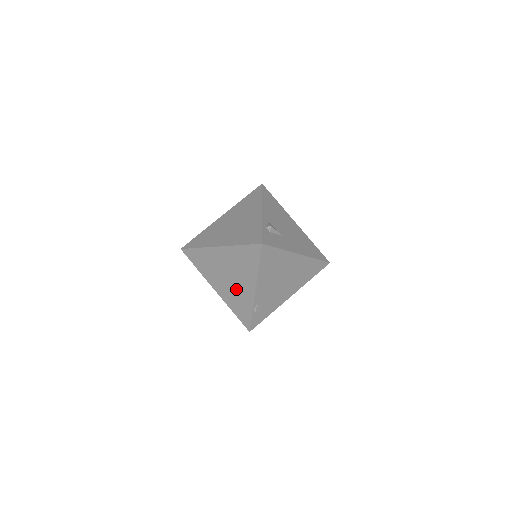
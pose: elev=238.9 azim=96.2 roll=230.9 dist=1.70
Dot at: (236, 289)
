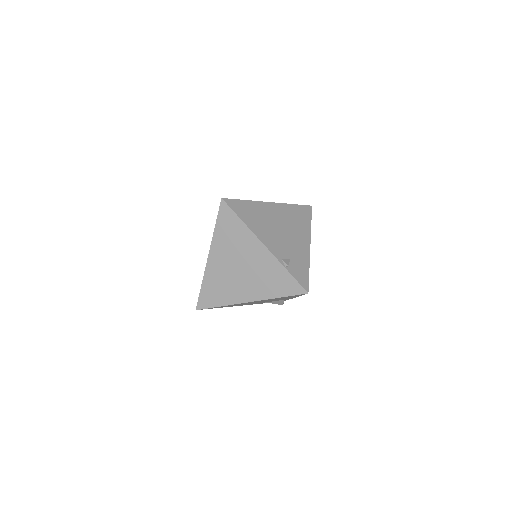
Dot at: (256, 270)
